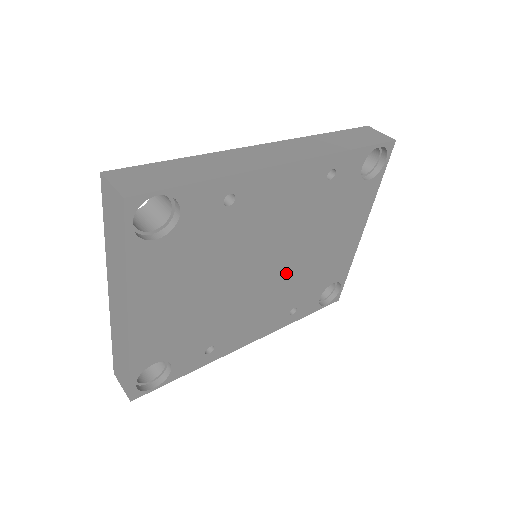
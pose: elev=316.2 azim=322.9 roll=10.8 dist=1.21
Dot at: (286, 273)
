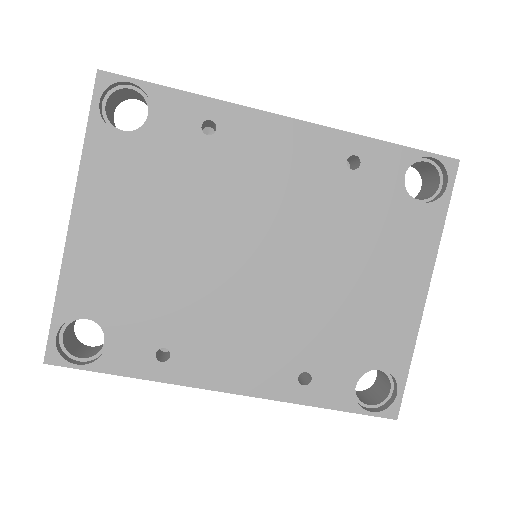
Dot at: (289, 290)
